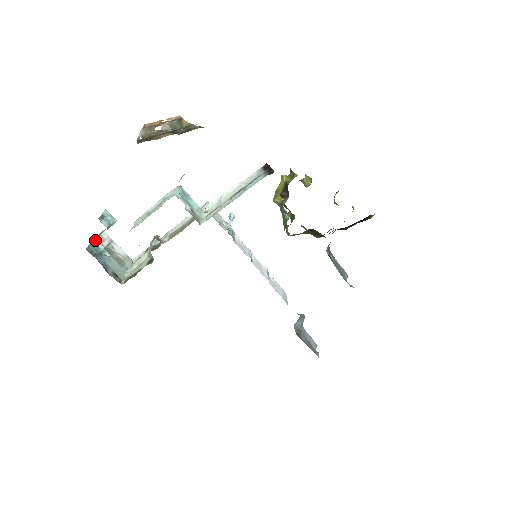
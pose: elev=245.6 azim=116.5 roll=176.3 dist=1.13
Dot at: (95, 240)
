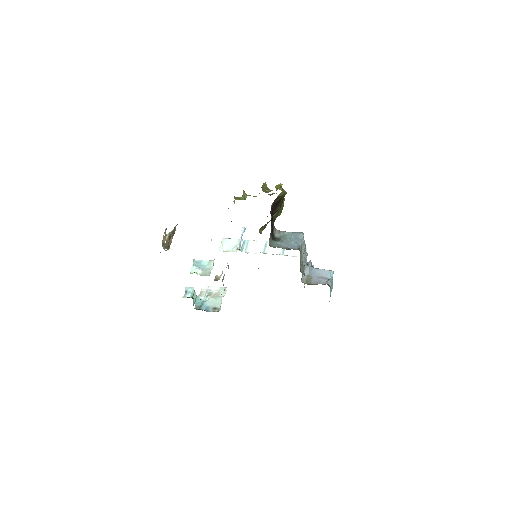
Dot at: (197, 298)
